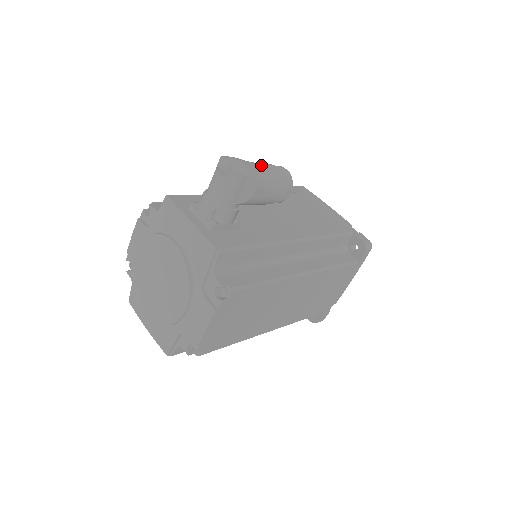
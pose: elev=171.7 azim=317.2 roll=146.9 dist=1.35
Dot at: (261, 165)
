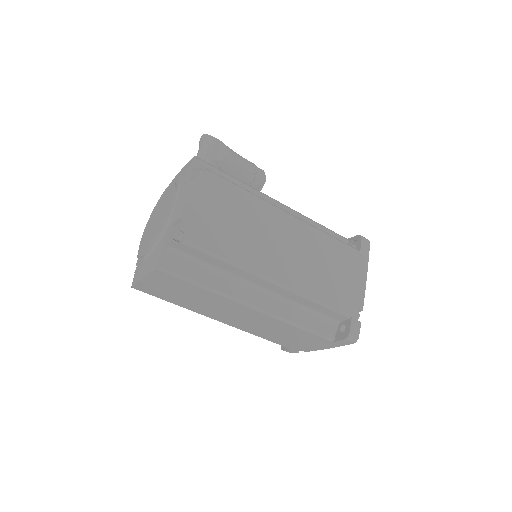
Dot at: occluded
